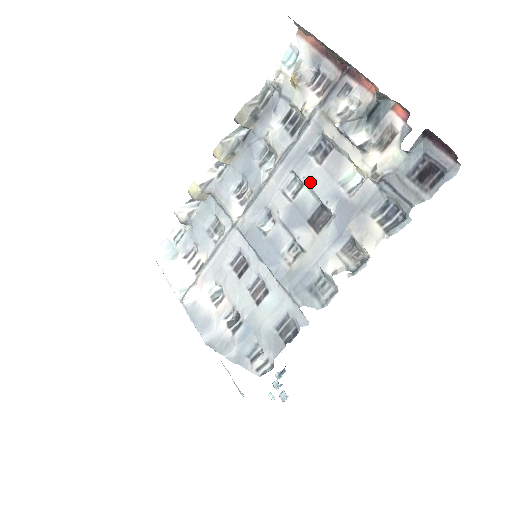
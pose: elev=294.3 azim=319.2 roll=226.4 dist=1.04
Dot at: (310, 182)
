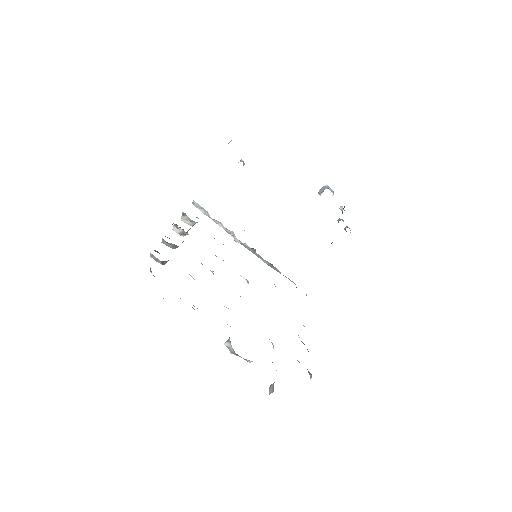
Dot at: occluded
